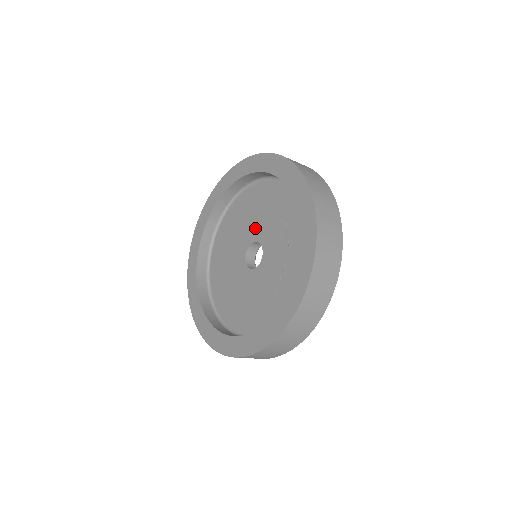
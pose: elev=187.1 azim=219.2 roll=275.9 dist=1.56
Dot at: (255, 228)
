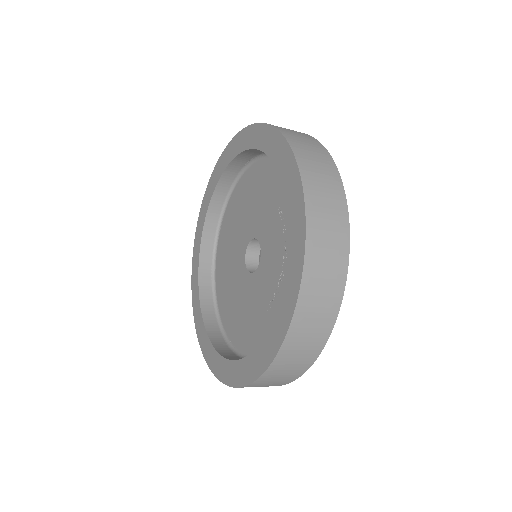
Dot at: (256, 220)
